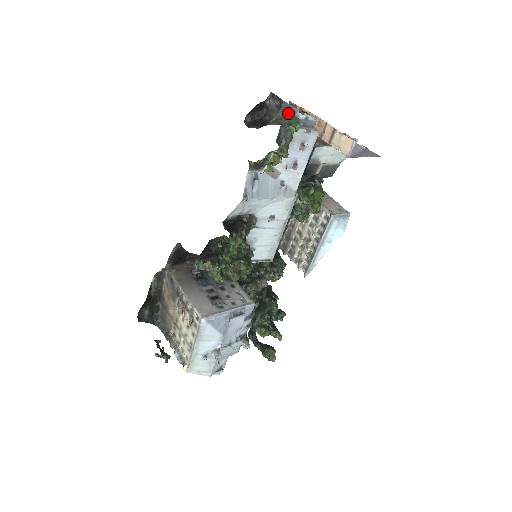
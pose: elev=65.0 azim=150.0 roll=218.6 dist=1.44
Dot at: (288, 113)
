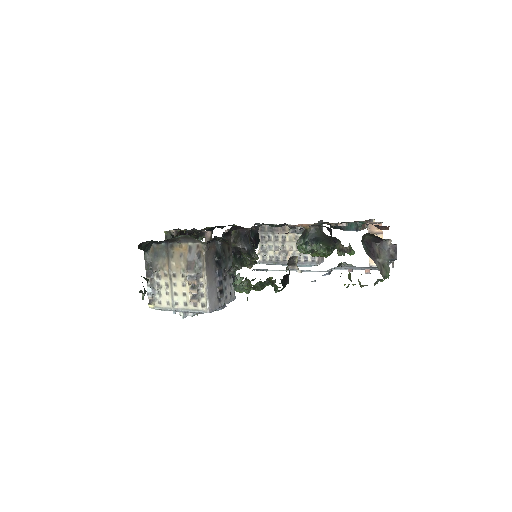
Dot at: occluded
